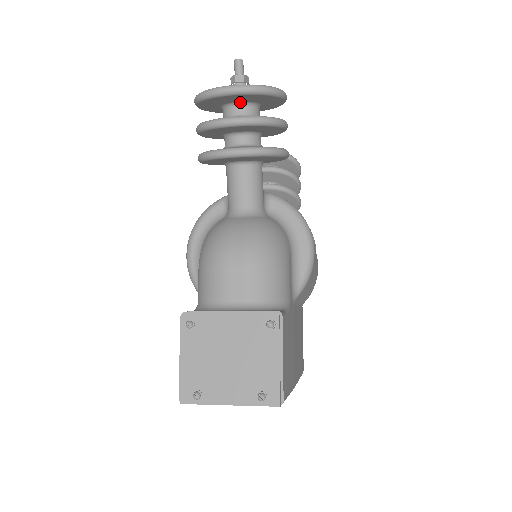
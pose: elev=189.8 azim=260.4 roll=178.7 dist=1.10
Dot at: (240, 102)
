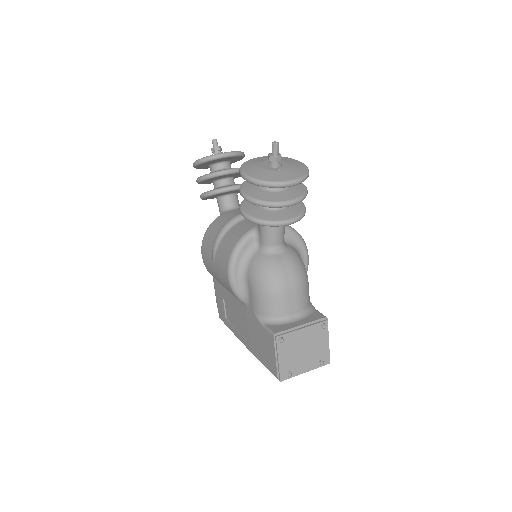
Dot at: occluded
